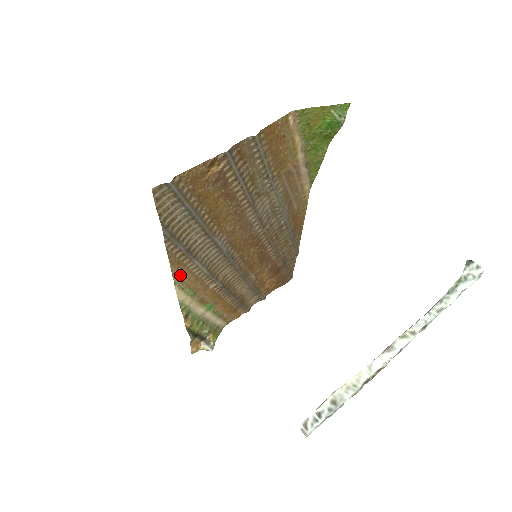
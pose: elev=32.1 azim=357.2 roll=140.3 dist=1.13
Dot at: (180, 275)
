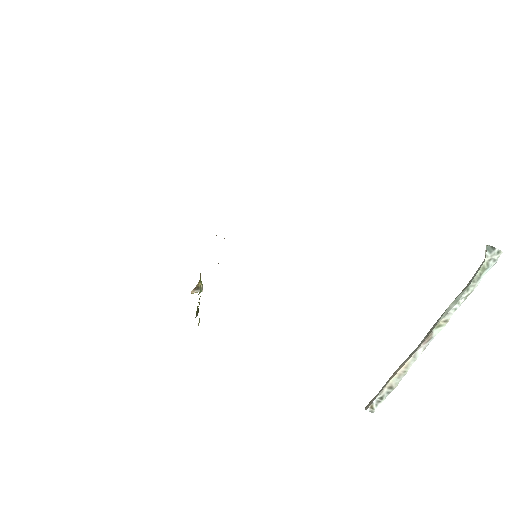
Dot at: occluded
